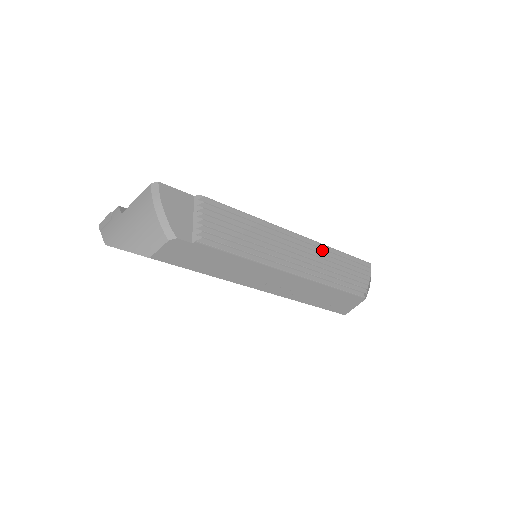
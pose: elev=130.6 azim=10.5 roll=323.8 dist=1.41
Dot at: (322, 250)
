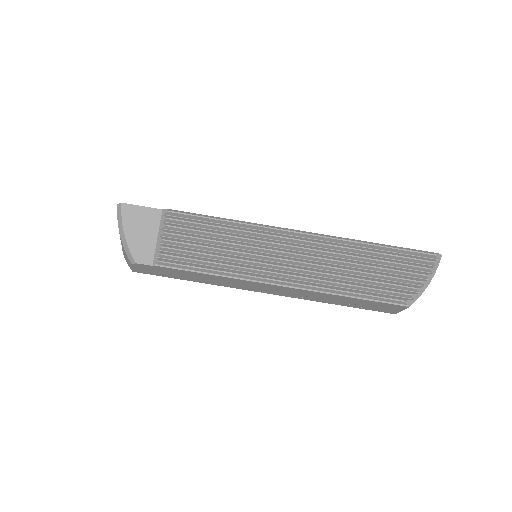
Dot at: (341, 248)
